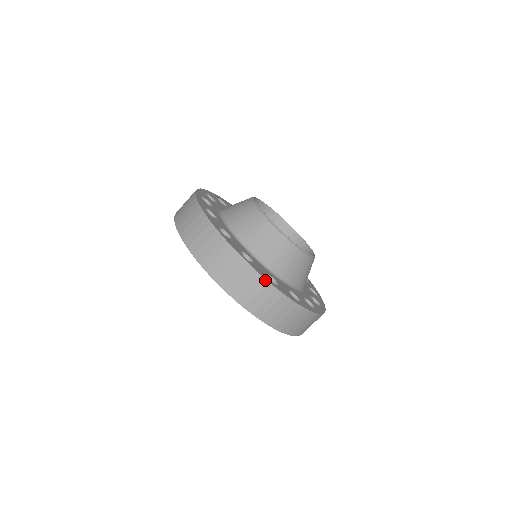
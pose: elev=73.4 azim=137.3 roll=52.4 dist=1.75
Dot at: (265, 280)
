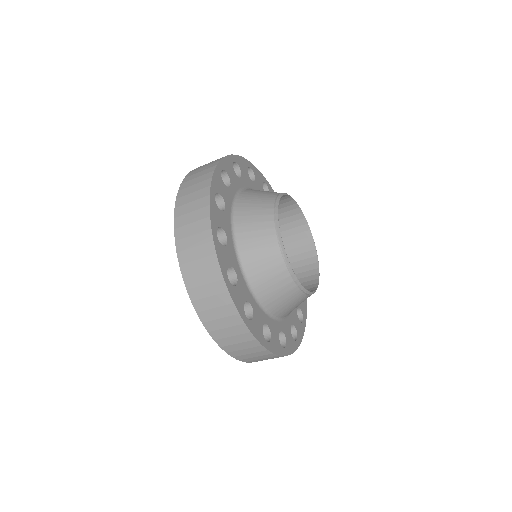
Dot at: (280, 356)
